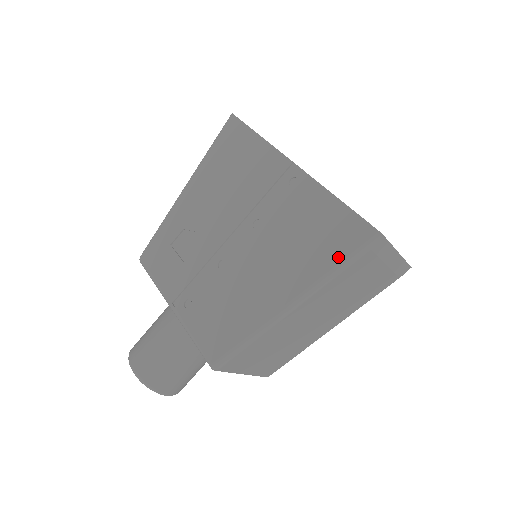
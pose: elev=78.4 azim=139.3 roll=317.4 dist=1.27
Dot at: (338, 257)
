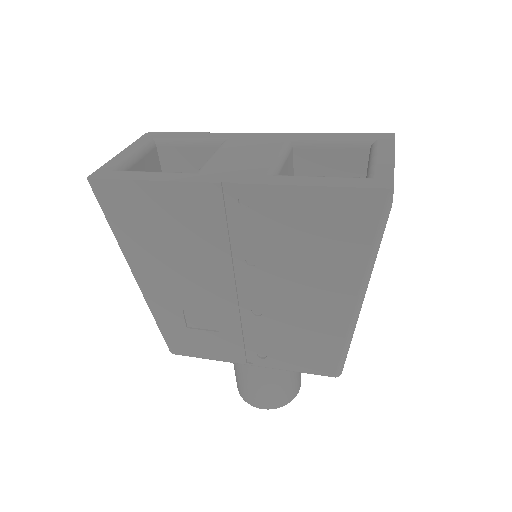
Dot at: (368, 237)
